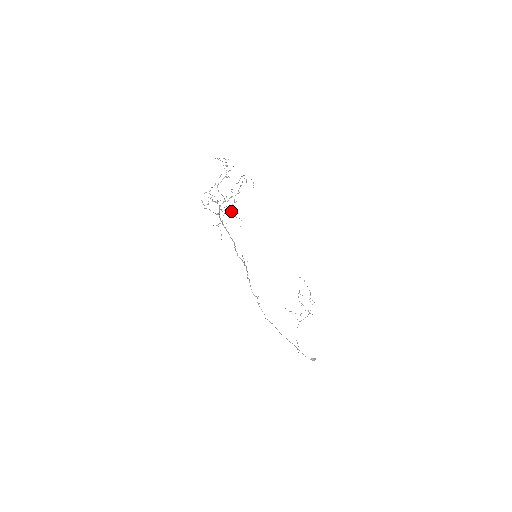
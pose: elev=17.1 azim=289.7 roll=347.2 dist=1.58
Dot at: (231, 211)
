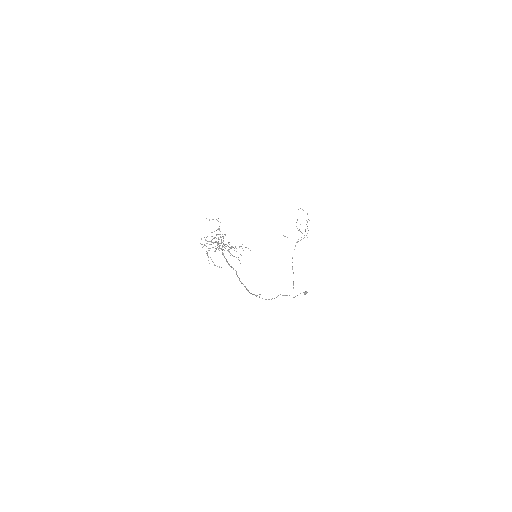
Dot at: occluded
